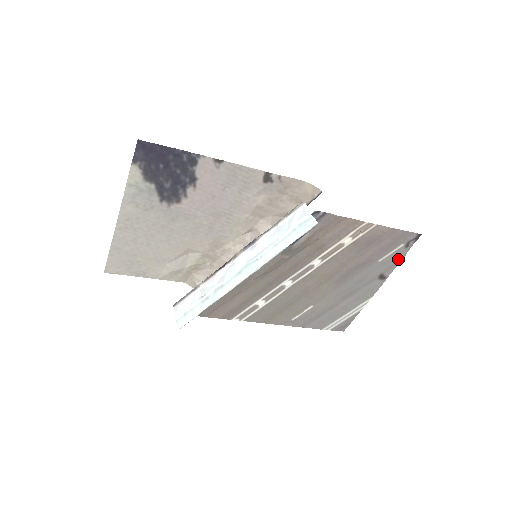
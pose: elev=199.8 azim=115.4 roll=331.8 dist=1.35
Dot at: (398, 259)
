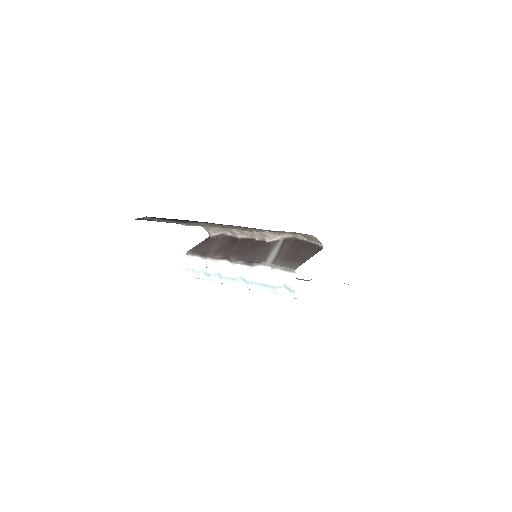
Dot at: occluded
